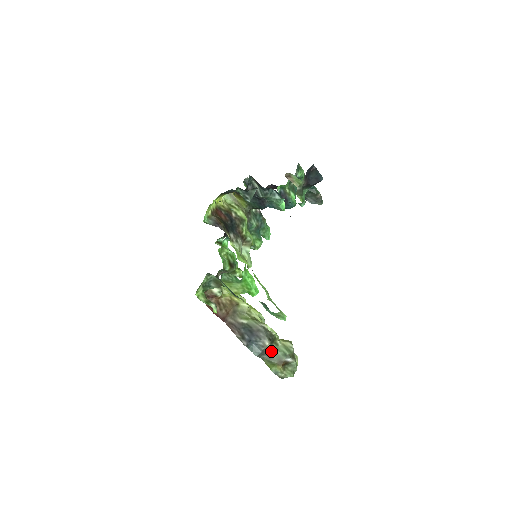
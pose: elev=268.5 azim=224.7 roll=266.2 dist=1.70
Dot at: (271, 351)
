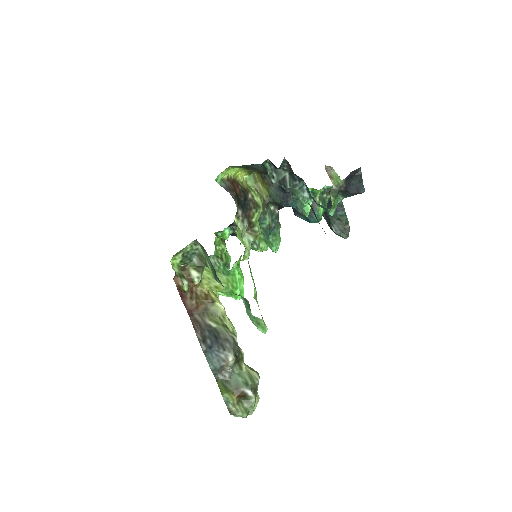
Dot at: (231, 373)
